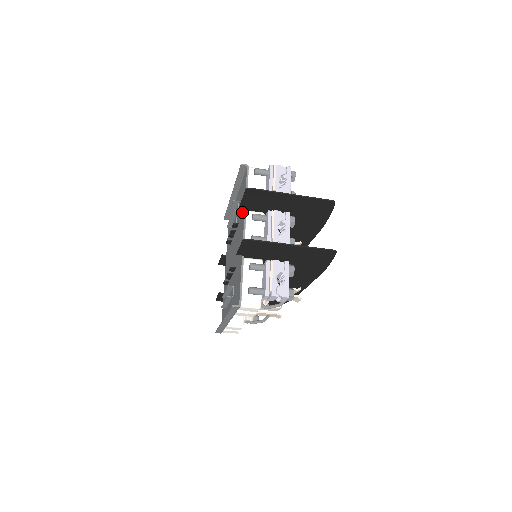
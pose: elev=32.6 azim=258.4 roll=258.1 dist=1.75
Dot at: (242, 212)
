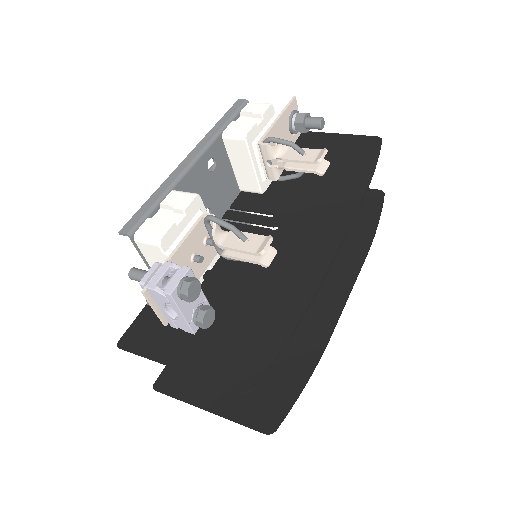
Dot at: occluded
